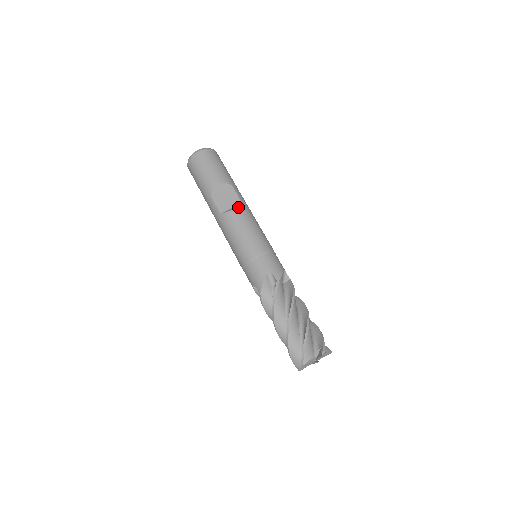
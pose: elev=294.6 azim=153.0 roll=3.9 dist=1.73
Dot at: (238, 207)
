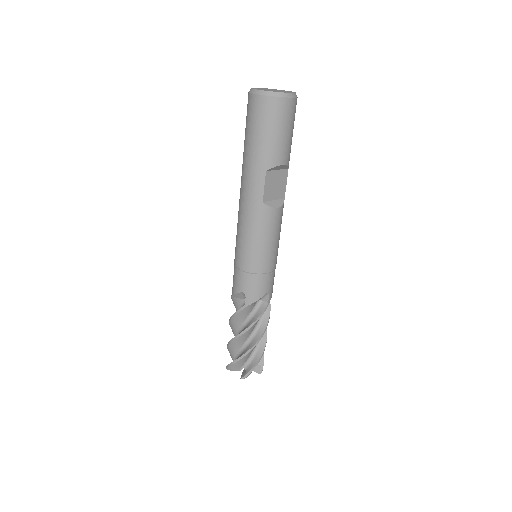
Dot at: (282, 206)
